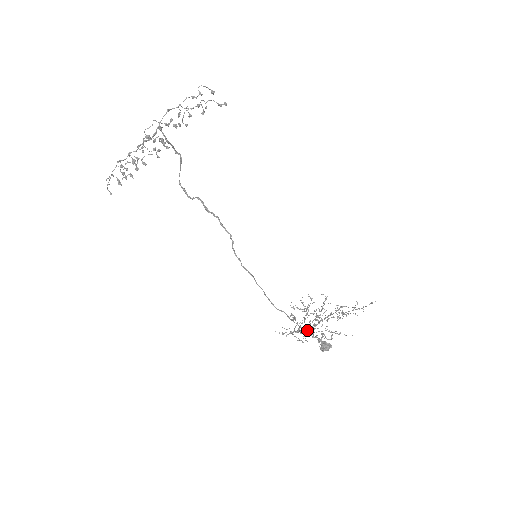
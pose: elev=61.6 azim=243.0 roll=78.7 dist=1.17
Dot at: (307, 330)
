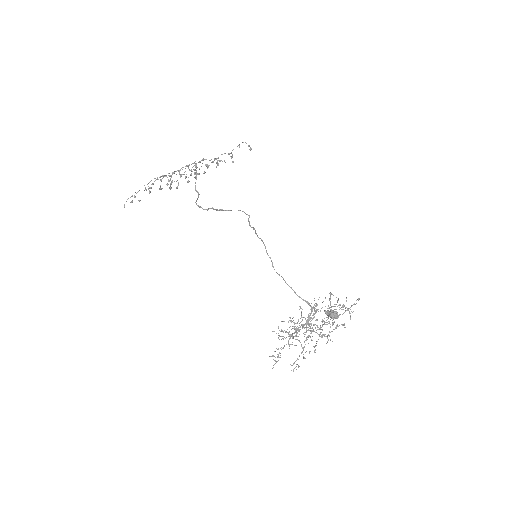
Dot at: (308, 317)
